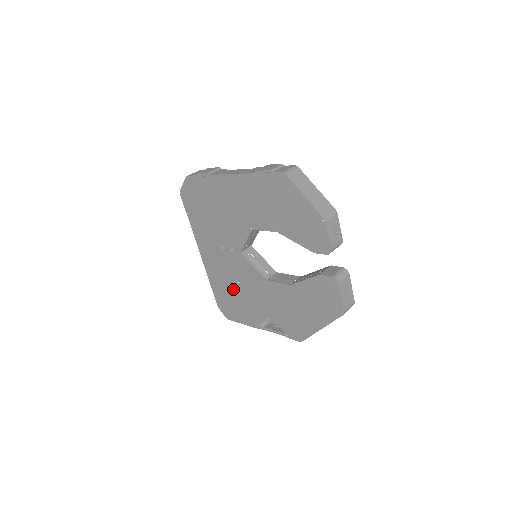
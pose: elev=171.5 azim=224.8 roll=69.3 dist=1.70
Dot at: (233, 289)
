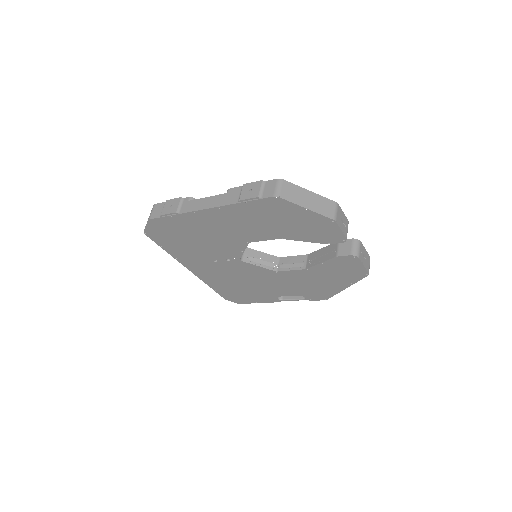
Dot at: (239, 285)
